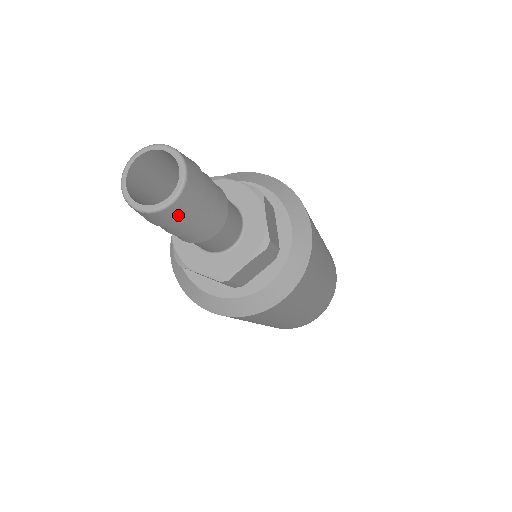
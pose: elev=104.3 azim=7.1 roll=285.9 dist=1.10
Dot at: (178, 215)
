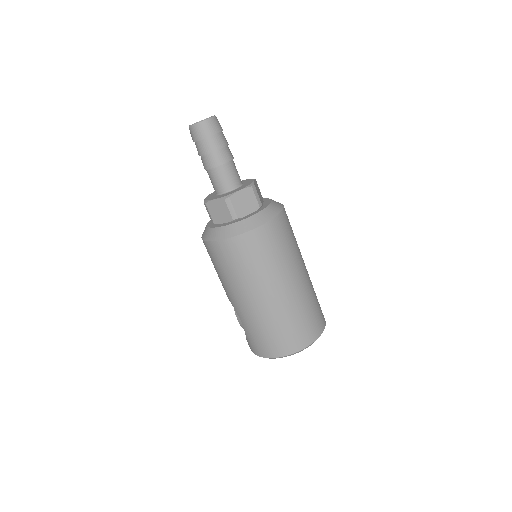
Dot at: (208, 129)
